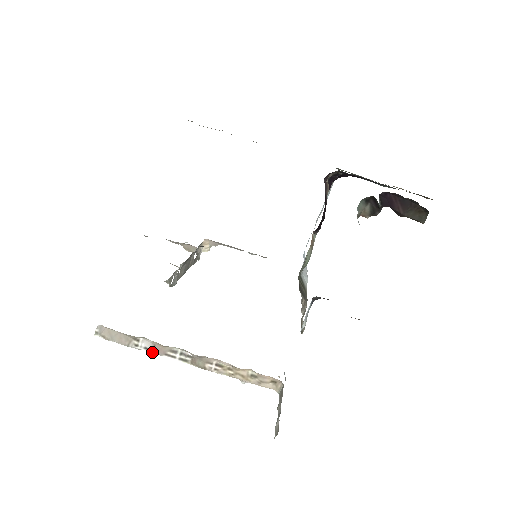
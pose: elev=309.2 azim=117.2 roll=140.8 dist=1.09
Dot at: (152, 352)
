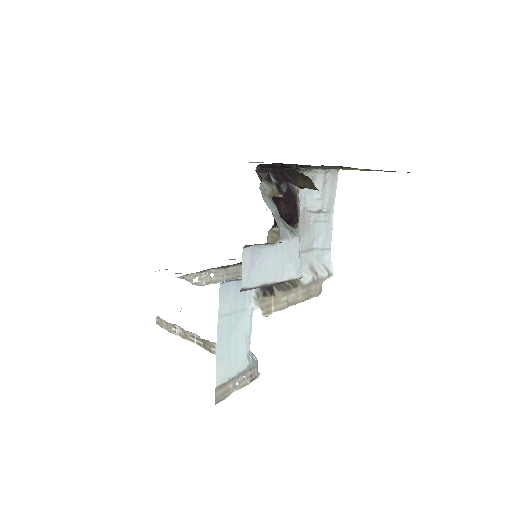
Dot at: (183, 337)
